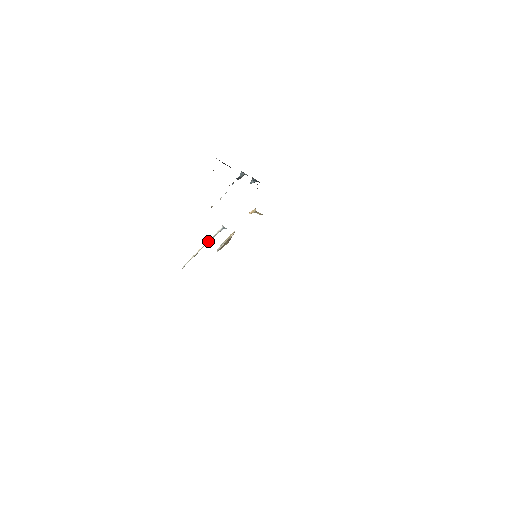
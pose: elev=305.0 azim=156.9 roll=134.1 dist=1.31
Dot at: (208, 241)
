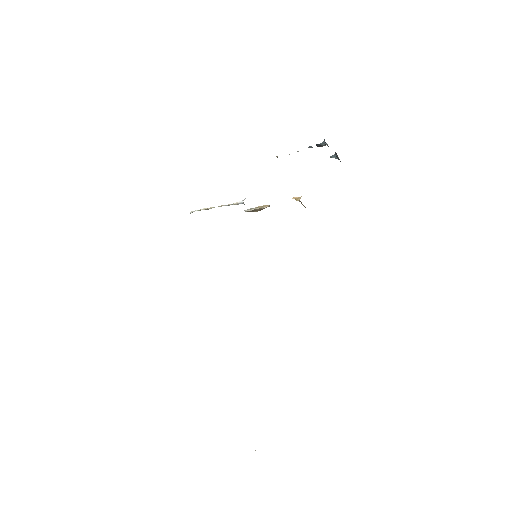
Dot at: (224, 205)
